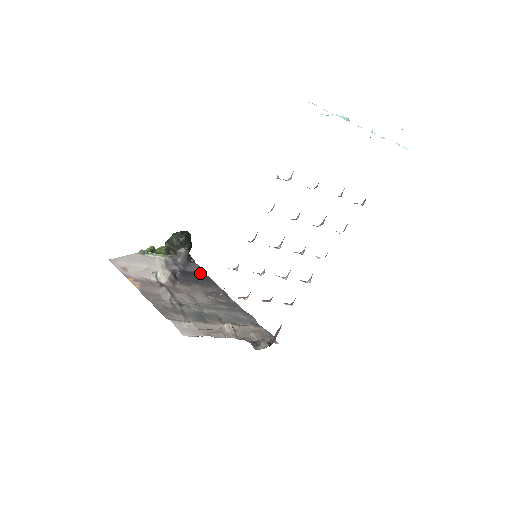
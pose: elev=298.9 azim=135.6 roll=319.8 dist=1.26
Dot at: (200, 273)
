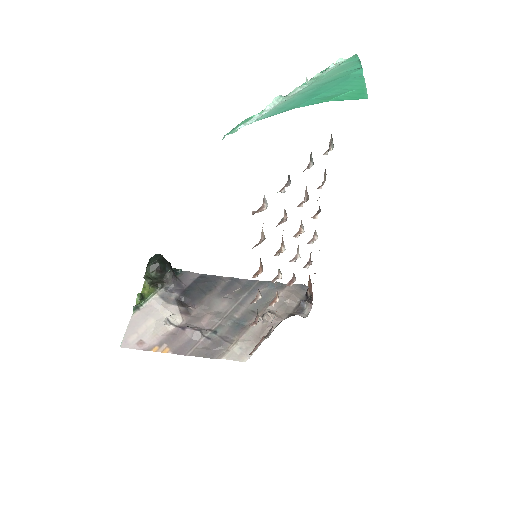
Dot at: (197, 278)
